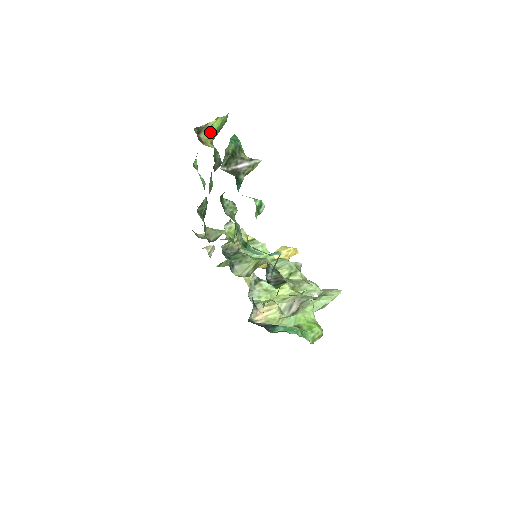
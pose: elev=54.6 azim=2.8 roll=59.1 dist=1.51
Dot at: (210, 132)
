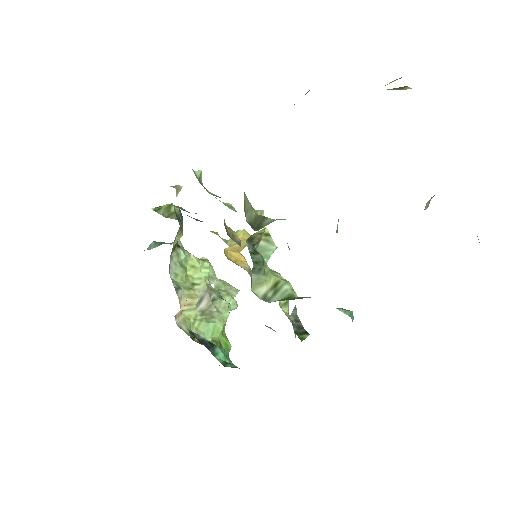
Dot at: occluded
